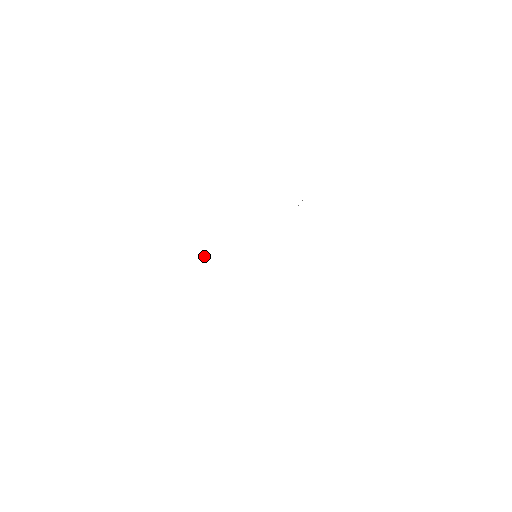
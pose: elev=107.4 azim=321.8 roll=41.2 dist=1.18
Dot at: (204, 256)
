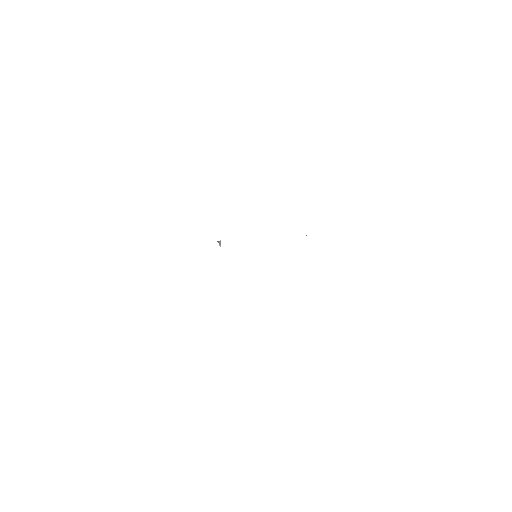
Dot at: (220, 242)
